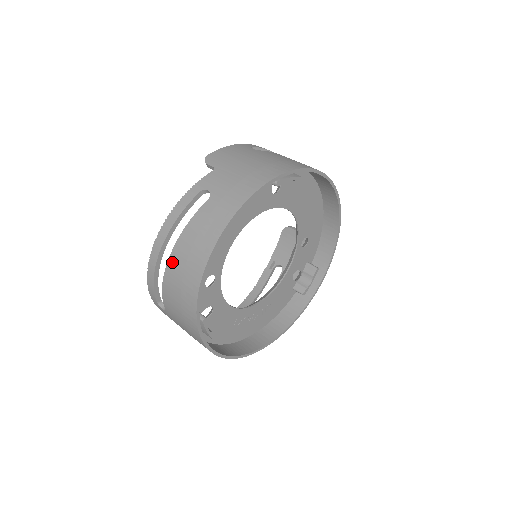
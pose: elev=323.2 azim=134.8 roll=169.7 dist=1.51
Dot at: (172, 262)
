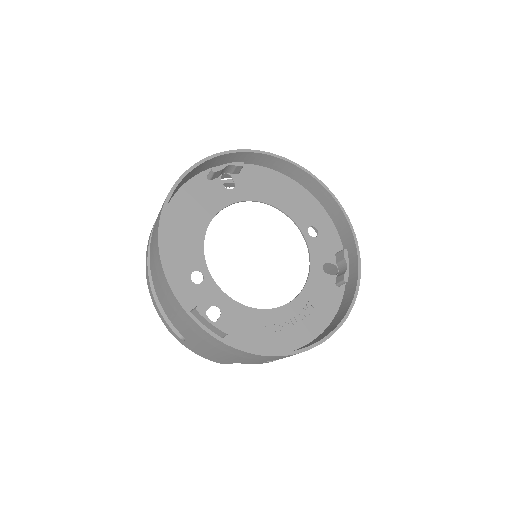
Dot at: (152, 272)
